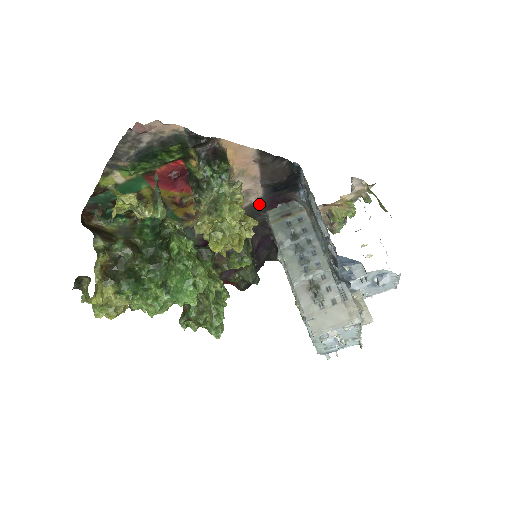
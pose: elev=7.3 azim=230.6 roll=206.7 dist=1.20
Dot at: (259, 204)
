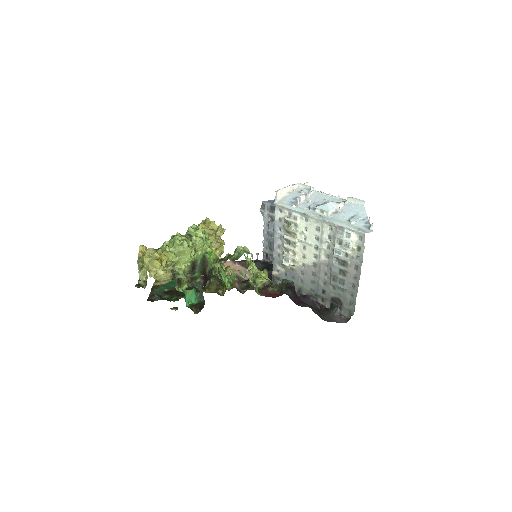
Dot at: occluded
